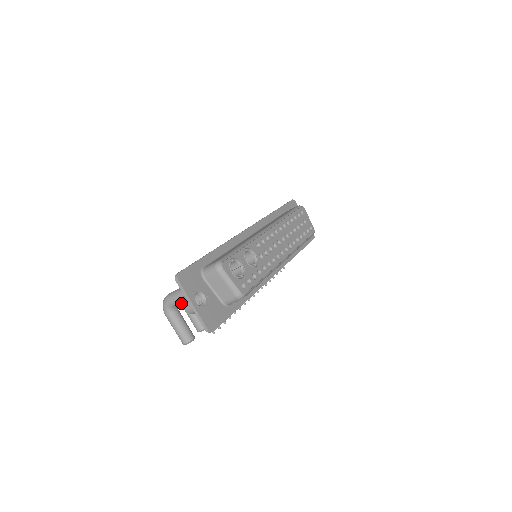
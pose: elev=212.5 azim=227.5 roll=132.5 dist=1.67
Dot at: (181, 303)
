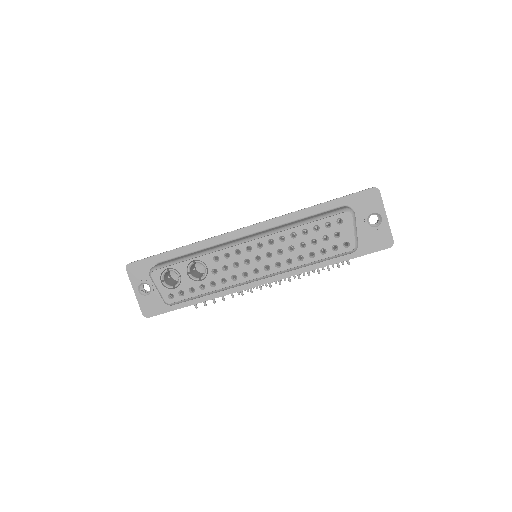
Dot at: occluded
